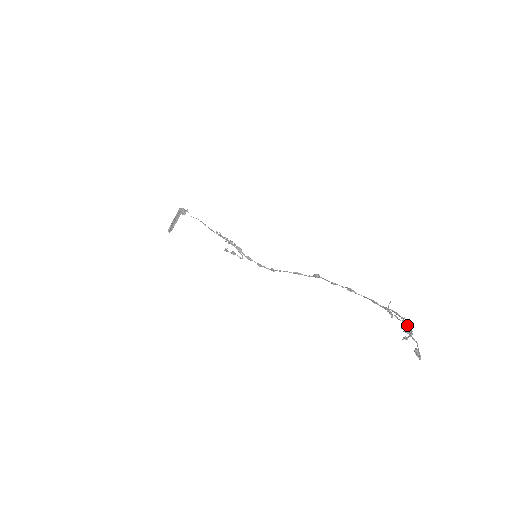
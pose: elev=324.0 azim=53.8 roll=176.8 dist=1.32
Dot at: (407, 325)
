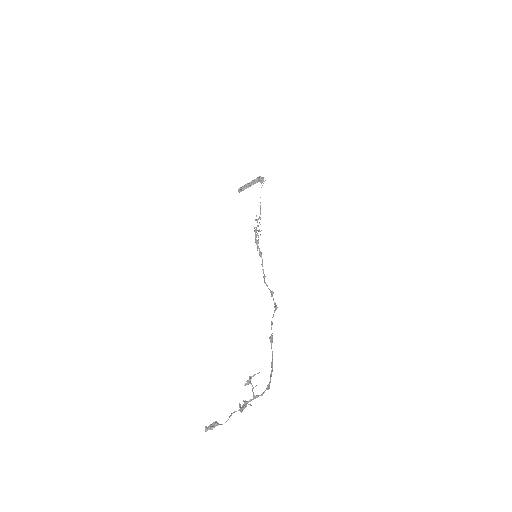
Dot at: (247, 401)
